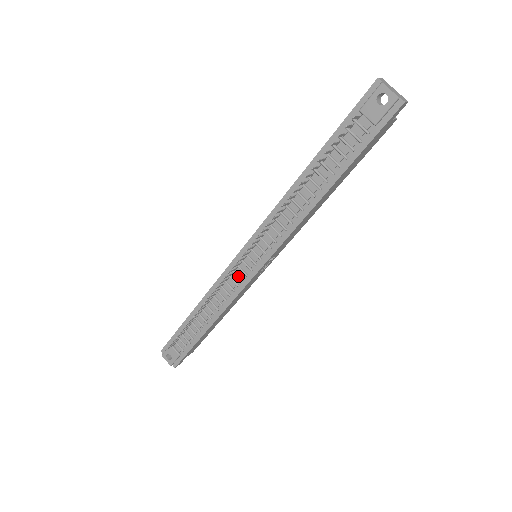
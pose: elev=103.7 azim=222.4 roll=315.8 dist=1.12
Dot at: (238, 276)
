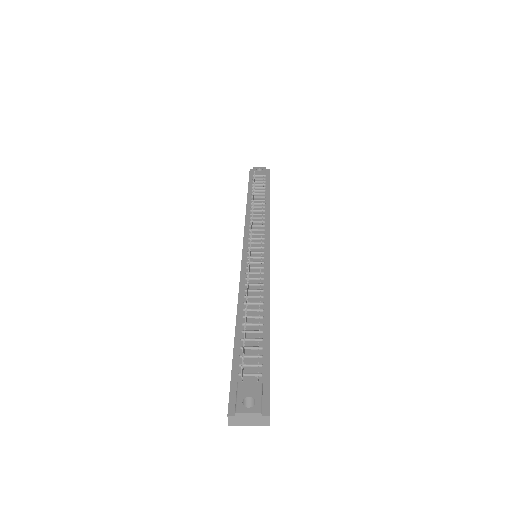
Dot at: (257, 261)
